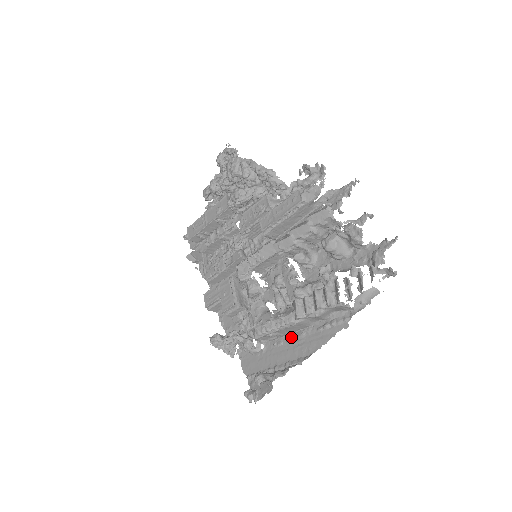
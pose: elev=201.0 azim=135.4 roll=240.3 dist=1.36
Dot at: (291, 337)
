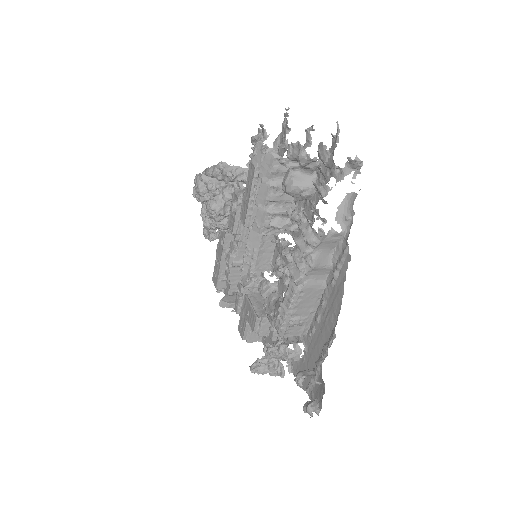
Dot at: (317, 314)
